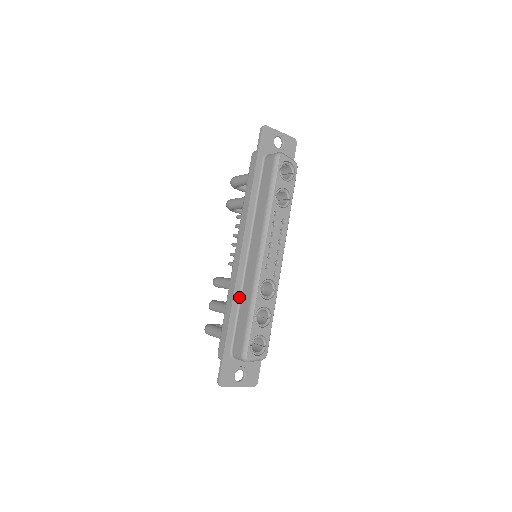
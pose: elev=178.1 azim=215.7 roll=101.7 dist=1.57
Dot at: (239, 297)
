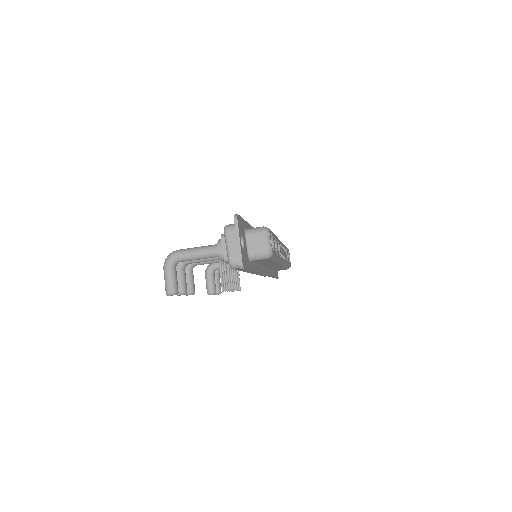
Dot at: occluded
